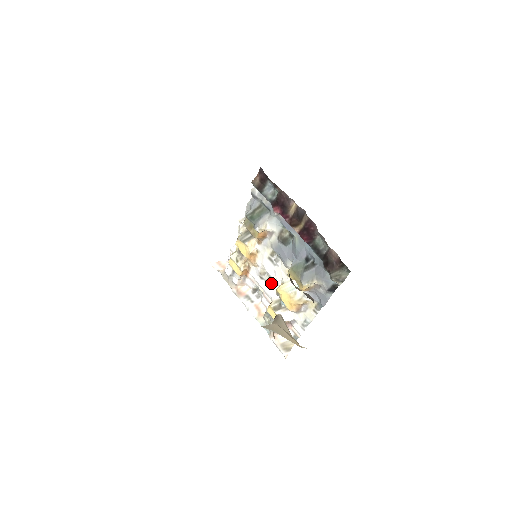
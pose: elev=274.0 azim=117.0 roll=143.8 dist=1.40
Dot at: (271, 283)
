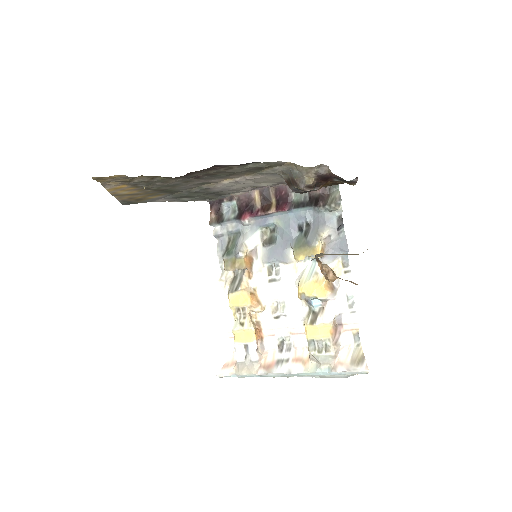
Dot at: (289, 308)
